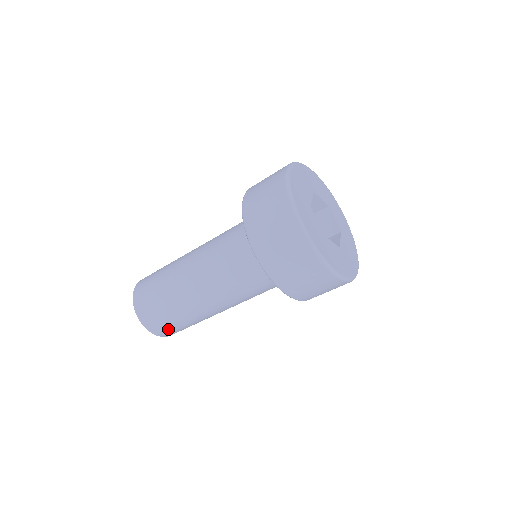
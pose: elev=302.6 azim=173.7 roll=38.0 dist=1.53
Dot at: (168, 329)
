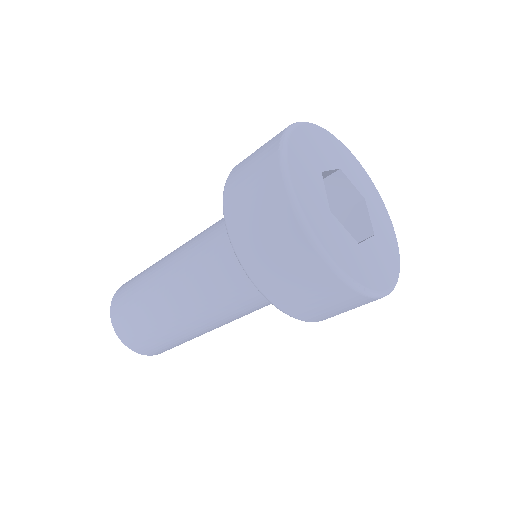
Dot at: occluded
